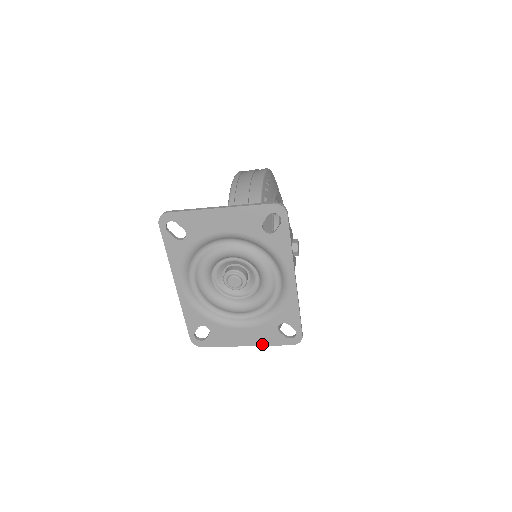
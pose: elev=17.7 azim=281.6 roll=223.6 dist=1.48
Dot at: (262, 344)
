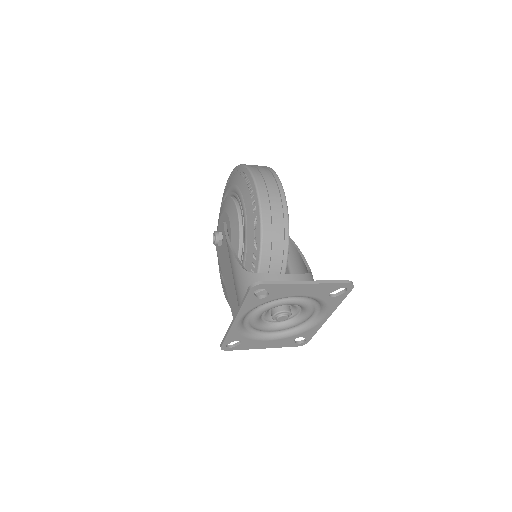
Dot at: (276, 347)
